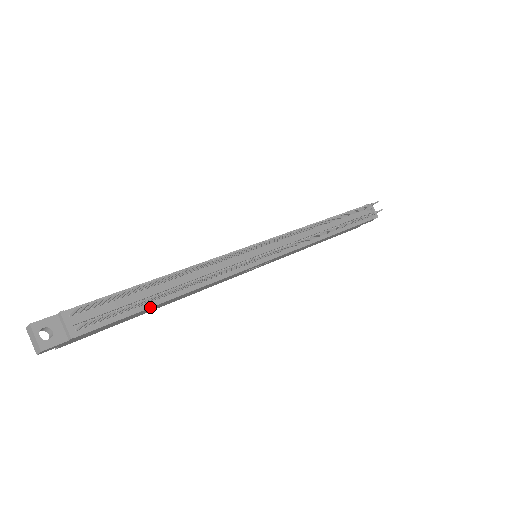
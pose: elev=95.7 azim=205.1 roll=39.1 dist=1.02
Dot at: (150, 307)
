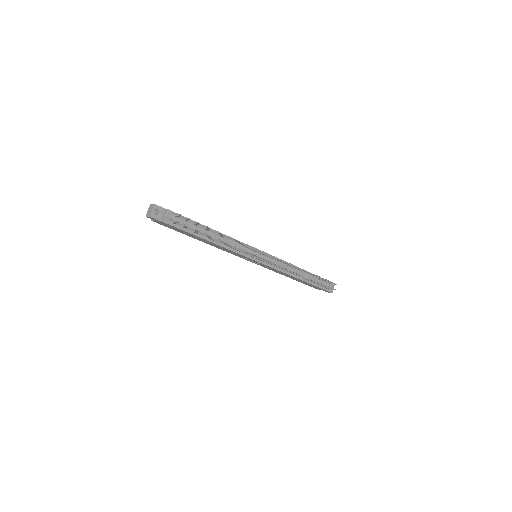
Dot at: (197, 236)
